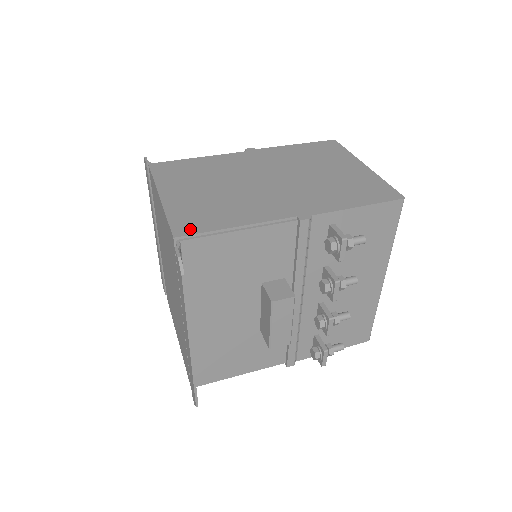
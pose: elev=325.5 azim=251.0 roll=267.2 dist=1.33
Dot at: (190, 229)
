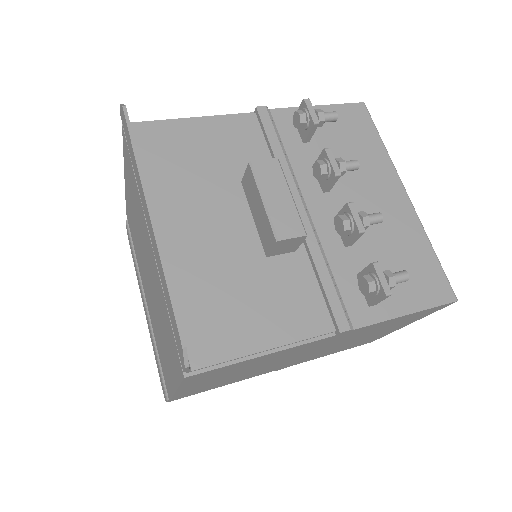
Dot at: occluded
